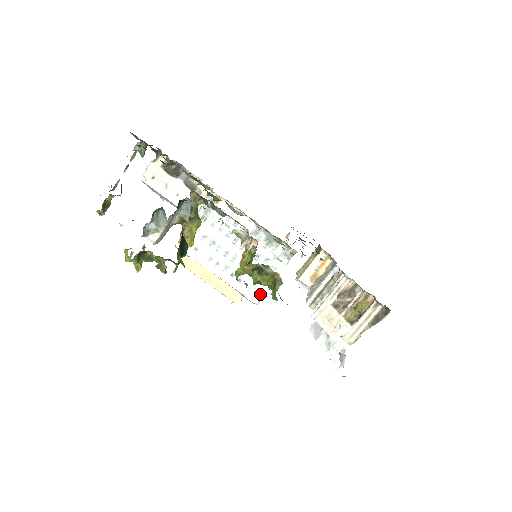
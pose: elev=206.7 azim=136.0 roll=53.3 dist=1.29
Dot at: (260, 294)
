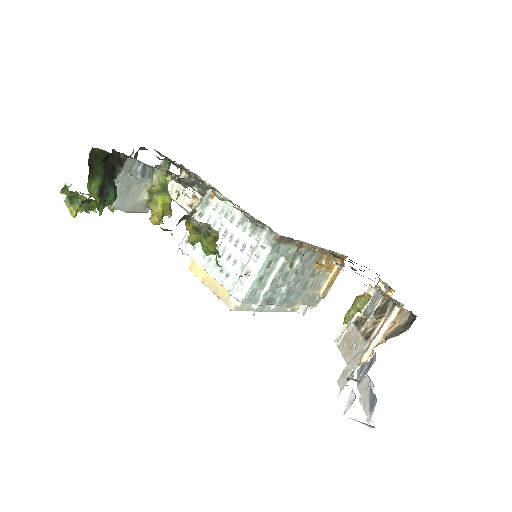
Dot at: (244, 288)
